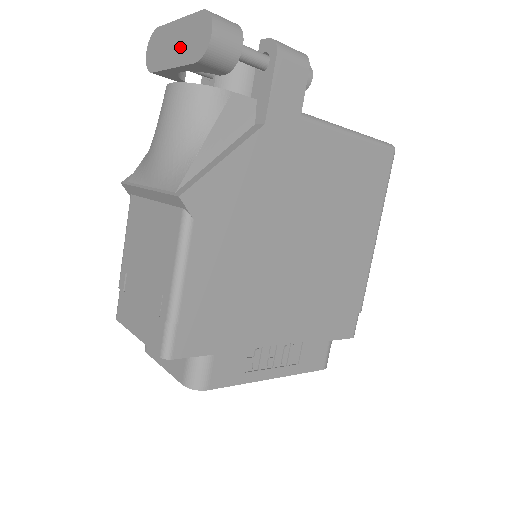
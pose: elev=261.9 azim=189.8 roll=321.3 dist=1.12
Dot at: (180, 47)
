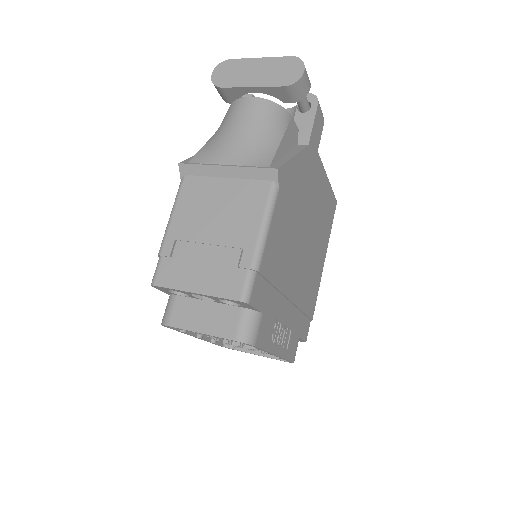
Dot at: (263, 75)
